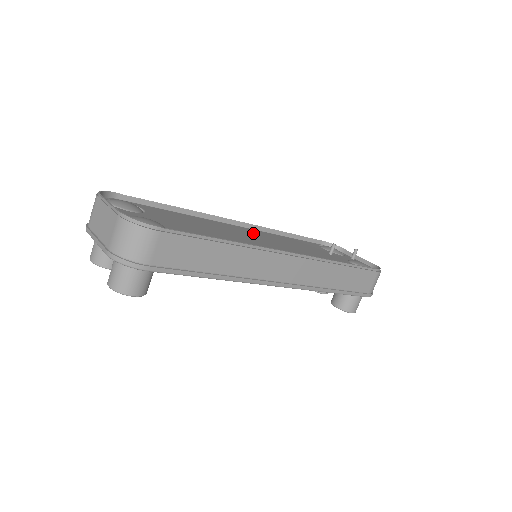
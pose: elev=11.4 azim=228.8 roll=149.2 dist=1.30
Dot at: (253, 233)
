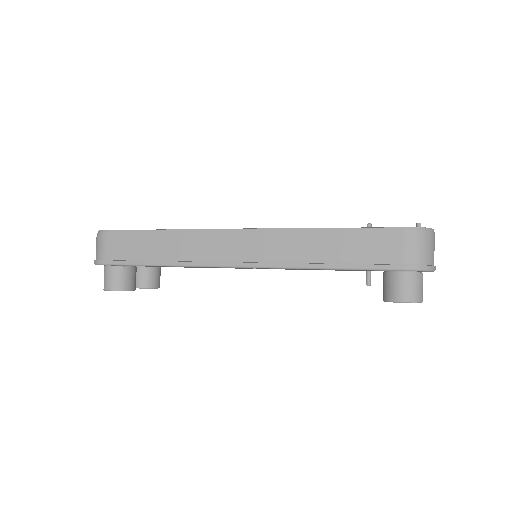
Dot at: occluded
